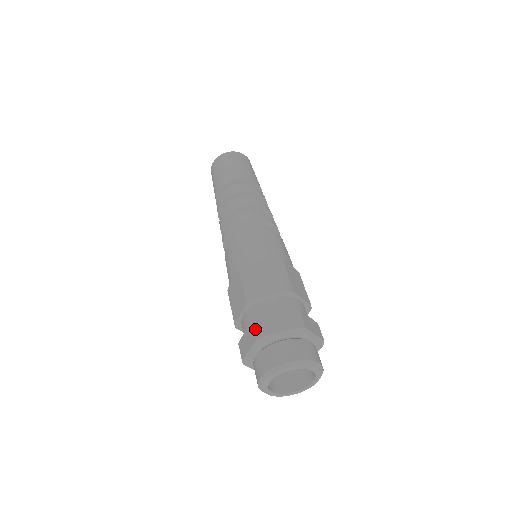
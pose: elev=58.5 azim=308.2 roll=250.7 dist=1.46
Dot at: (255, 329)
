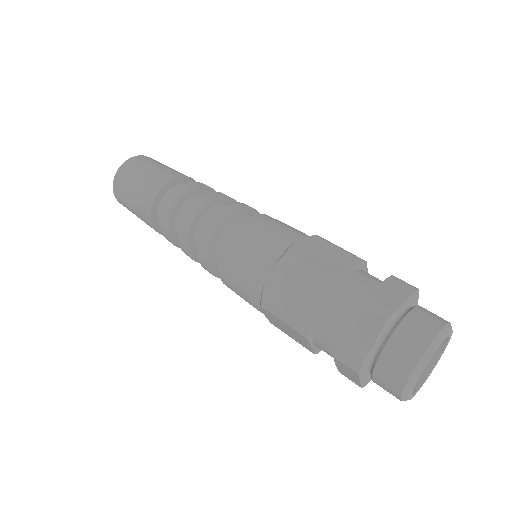
Dot at: (344, 363)
